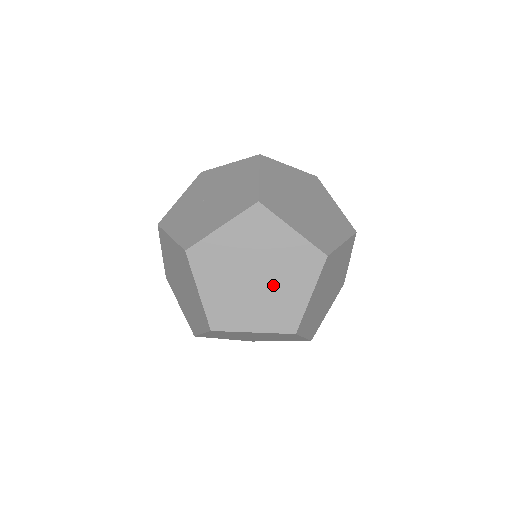
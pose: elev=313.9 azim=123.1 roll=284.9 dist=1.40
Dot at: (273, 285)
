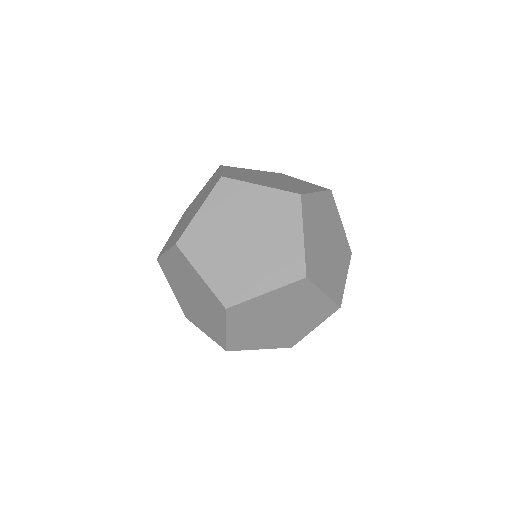
Dot at: (249, 258)
